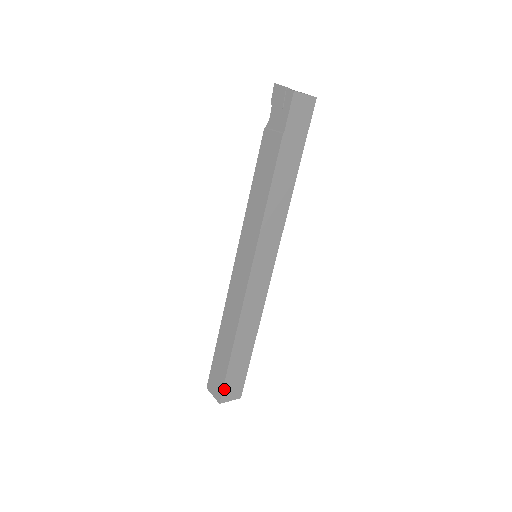
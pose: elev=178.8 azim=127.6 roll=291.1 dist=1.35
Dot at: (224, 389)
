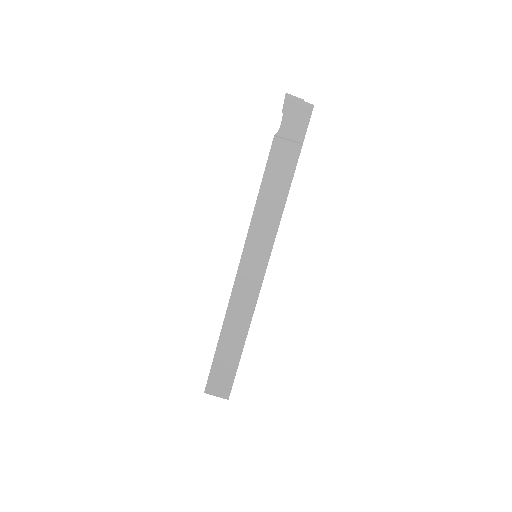
Dot at: (232, 385)
